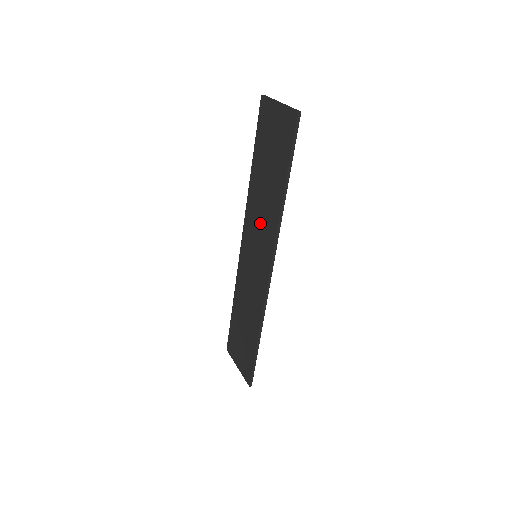
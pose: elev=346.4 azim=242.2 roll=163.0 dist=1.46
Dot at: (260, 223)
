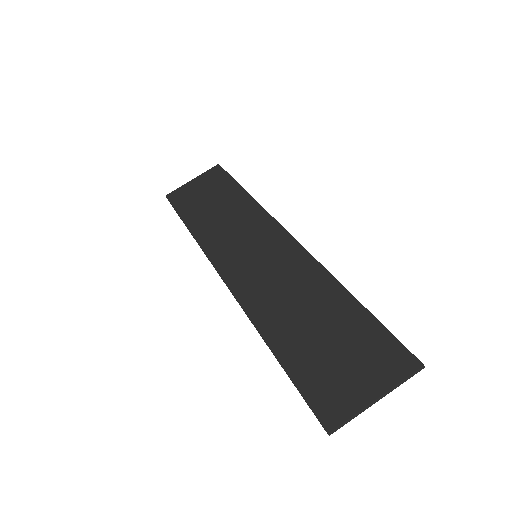
Dot at: (237, 231)
